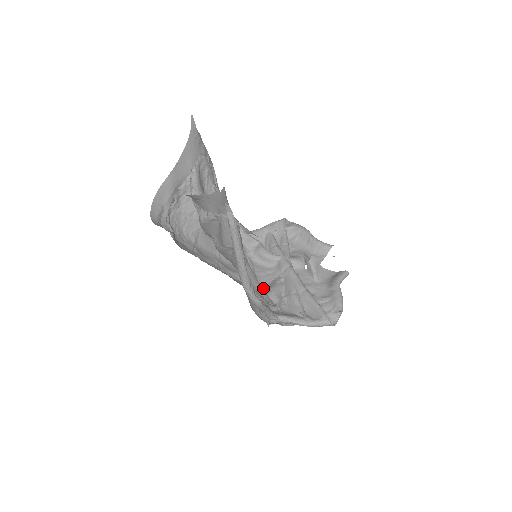
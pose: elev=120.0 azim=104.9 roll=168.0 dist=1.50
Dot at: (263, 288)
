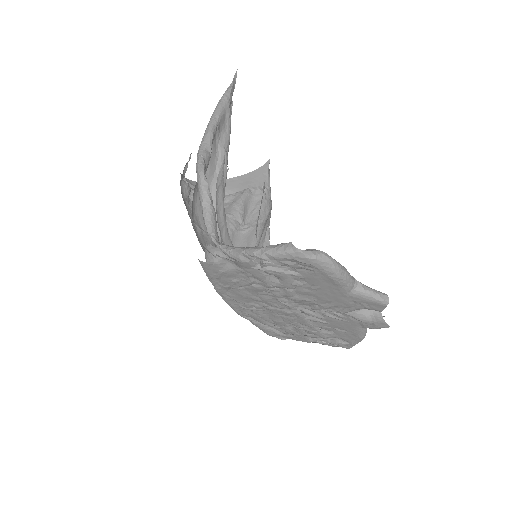
Dot at: (240, 297)
